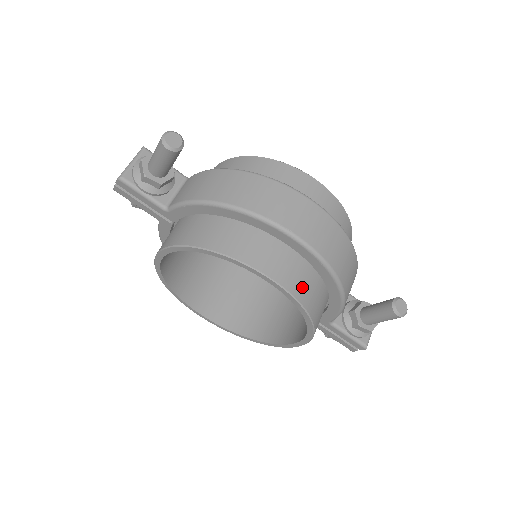
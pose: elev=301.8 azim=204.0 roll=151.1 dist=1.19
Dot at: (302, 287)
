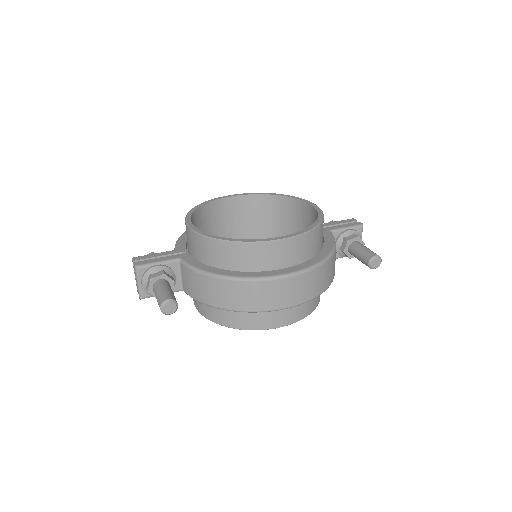
Dot at: (302, 311)
